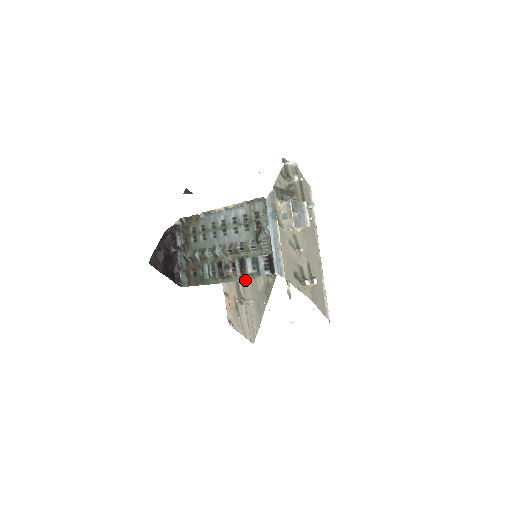
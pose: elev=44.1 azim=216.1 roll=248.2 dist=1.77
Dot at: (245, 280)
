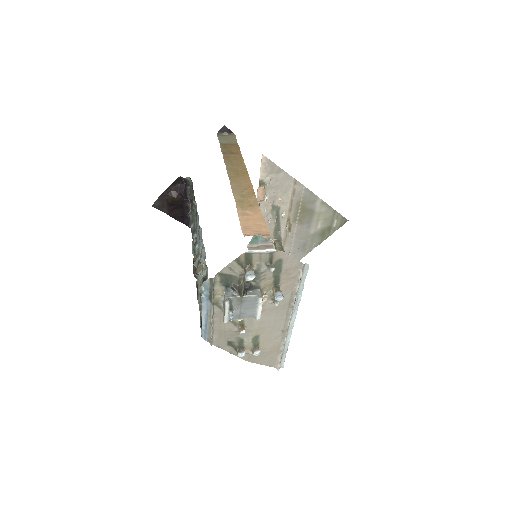
Dot at: occluded
